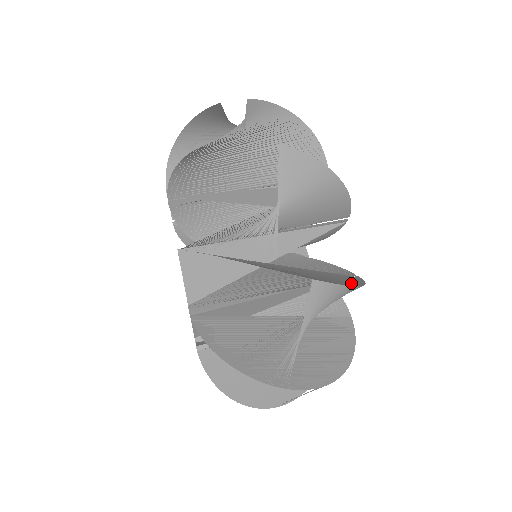
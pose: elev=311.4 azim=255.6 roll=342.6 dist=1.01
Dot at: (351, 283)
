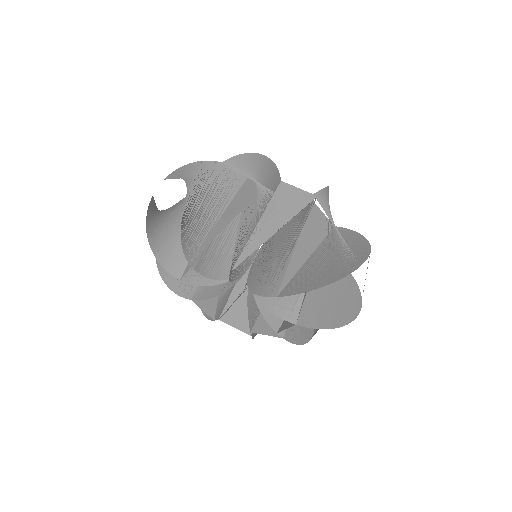
Dot at: occluded
